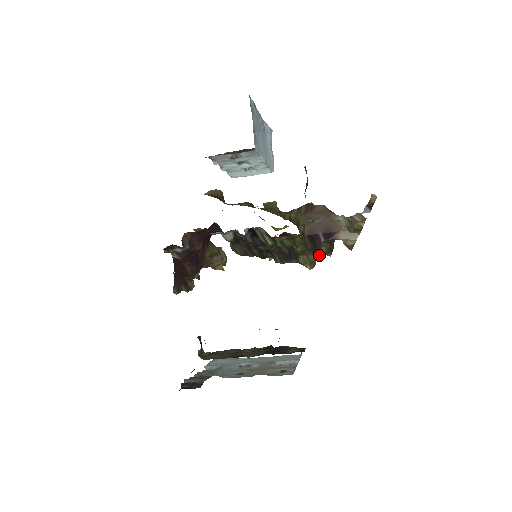
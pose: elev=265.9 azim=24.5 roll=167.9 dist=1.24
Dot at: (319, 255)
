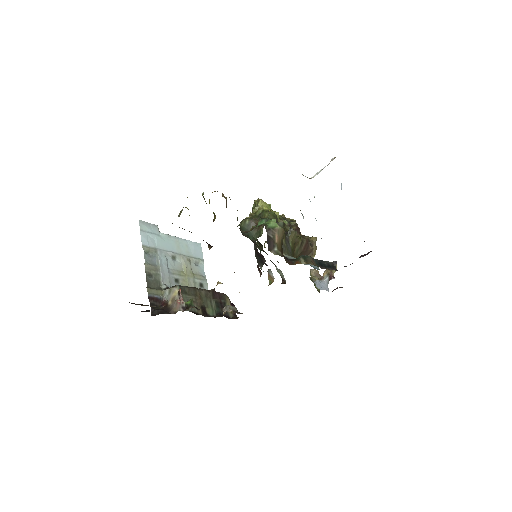
Dot at: occluded
